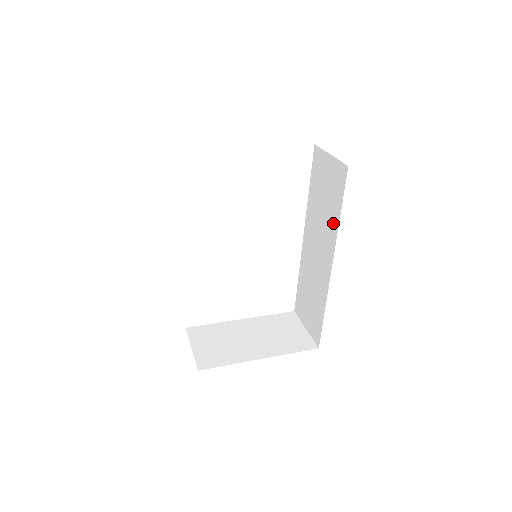
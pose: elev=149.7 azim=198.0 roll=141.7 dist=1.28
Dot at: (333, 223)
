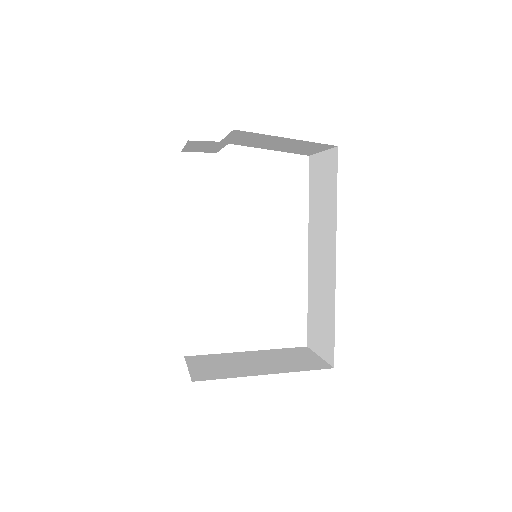
Dot at: (332, 212)
